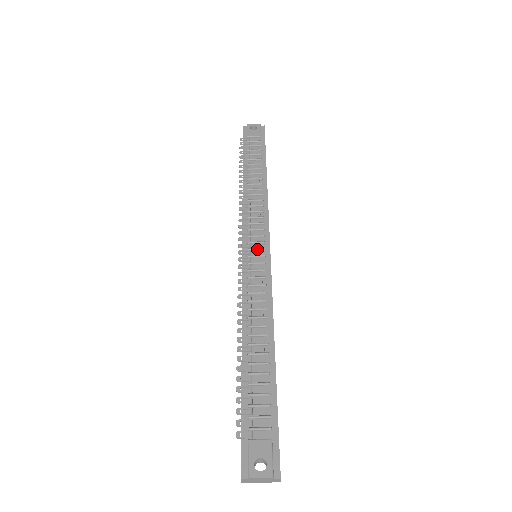
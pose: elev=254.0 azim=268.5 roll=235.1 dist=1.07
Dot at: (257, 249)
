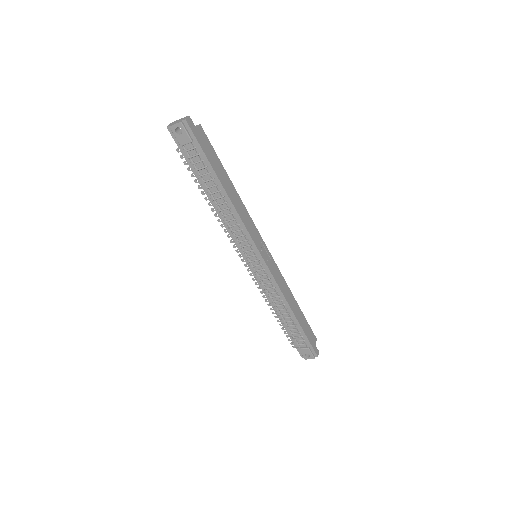
Dot at: (255, 261)
